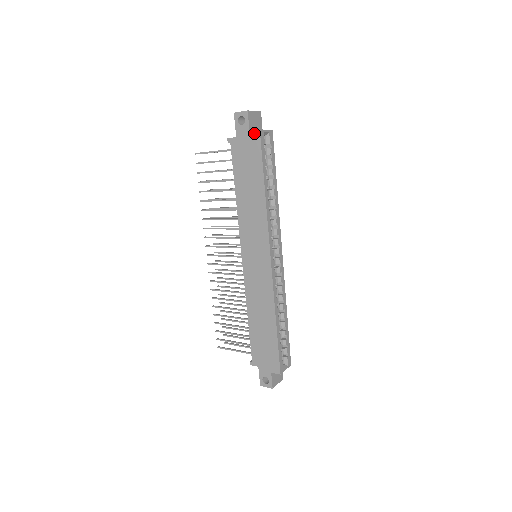
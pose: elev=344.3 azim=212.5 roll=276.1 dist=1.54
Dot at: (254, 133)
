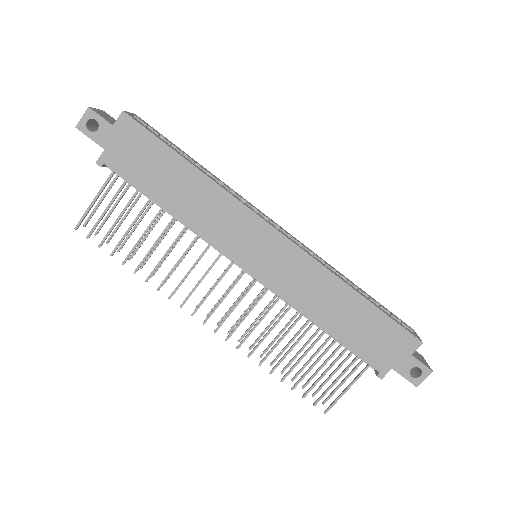
Dot at: (119, 121)
